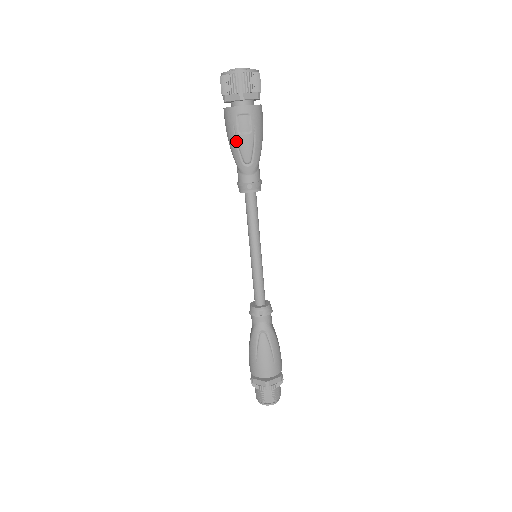
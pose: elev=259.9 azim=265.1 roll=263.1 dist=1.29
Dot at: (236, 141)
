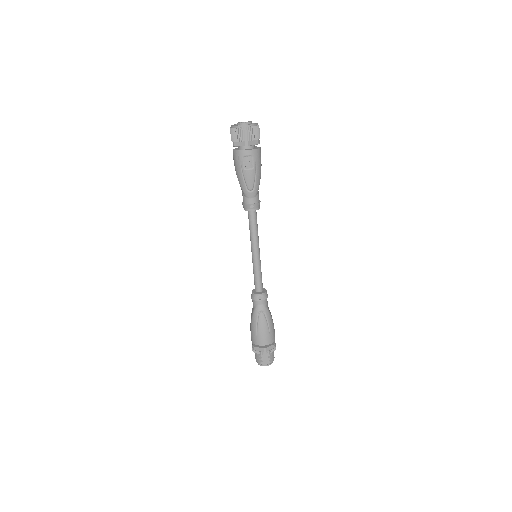
Dot at: (242, 174)
